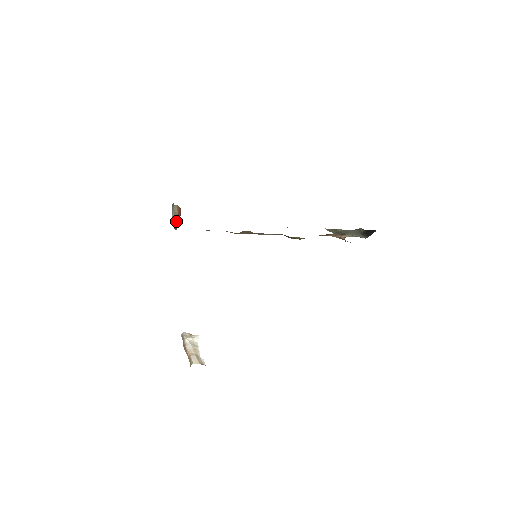
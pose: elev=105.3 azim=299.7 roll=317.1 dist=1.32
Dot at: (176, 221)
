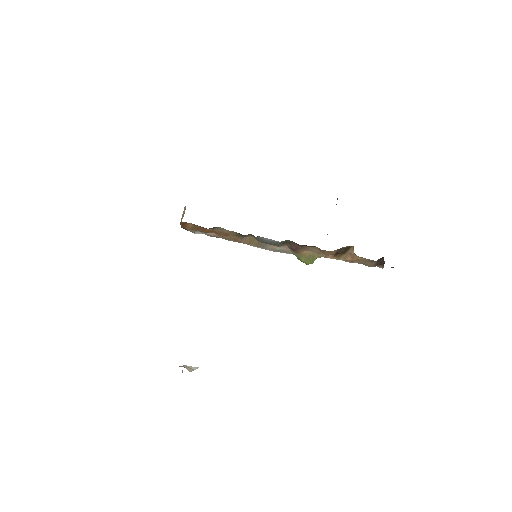
Dot at: occluded
